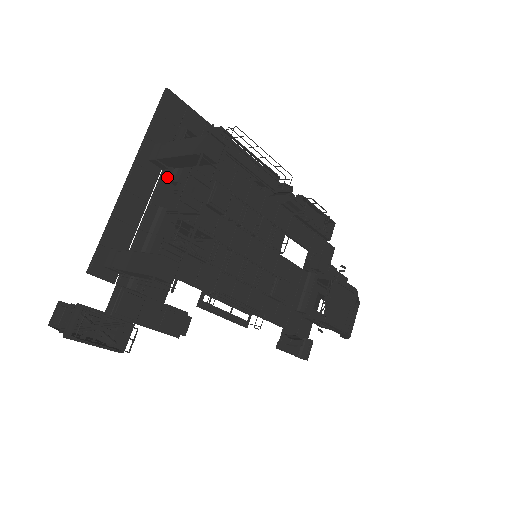
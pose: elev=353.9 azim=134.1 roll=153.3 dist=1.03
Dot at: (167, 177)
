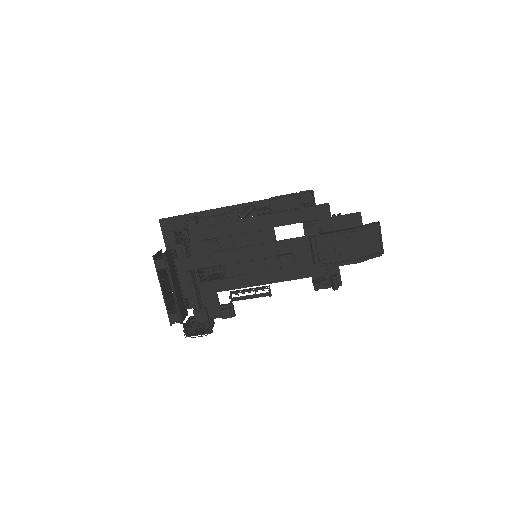
Dot at: (183, 256)
